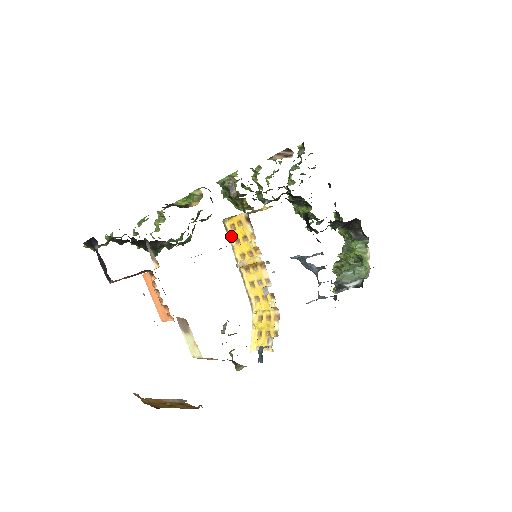
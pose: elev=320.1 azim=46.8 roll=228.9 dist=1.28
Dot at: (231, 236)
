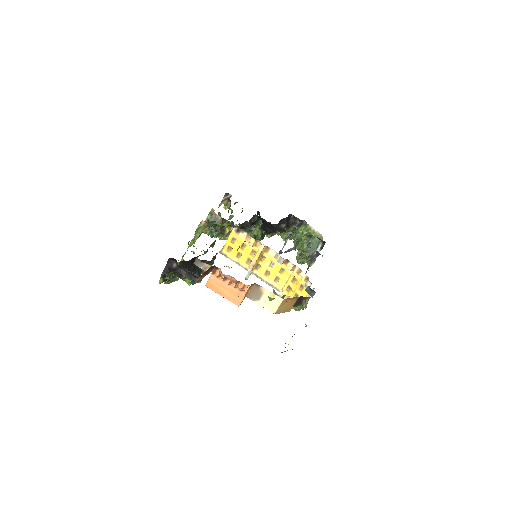
Dot at: (232, 256)
